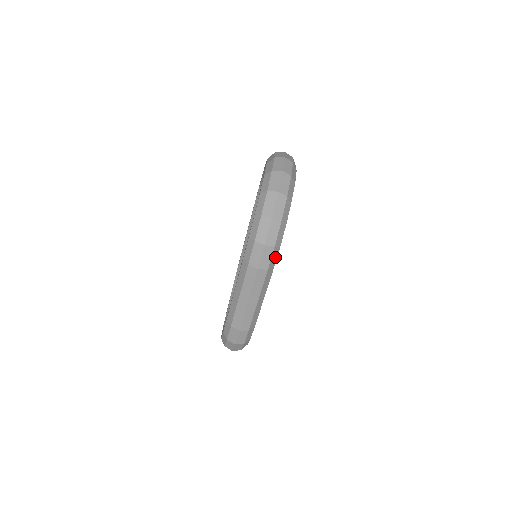
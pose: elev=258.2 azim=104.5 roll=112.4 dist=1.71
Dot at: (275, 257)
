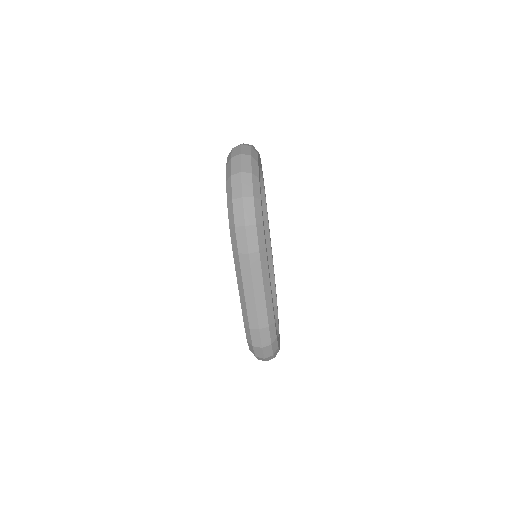
Dot at: (262, 236)
